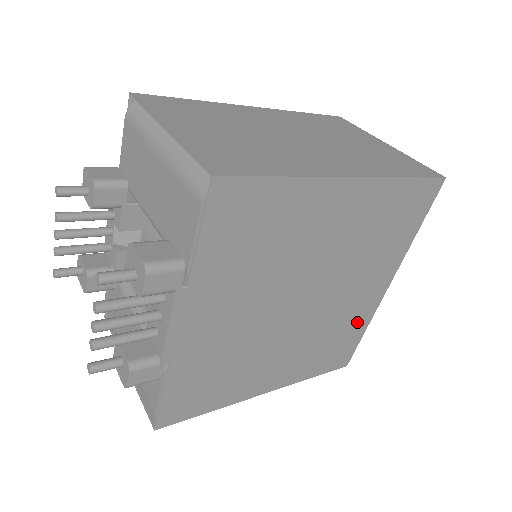
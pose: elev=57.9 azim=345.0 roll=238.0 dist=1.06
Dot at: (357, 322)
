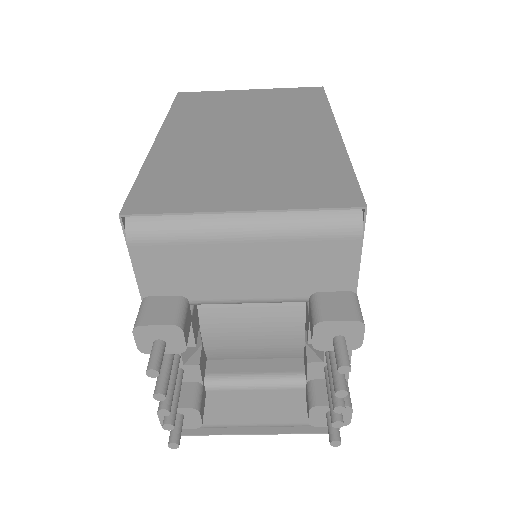
Dot at: occluded
